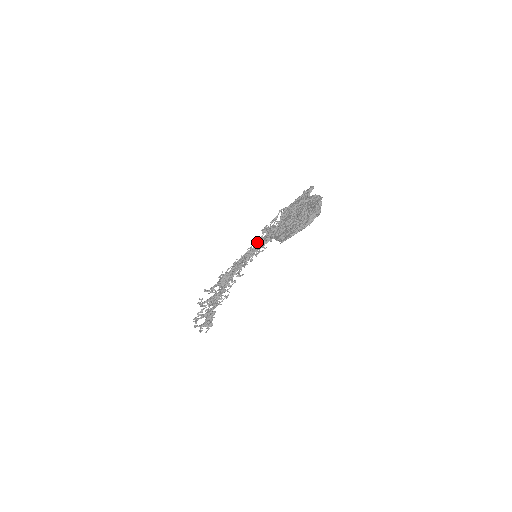
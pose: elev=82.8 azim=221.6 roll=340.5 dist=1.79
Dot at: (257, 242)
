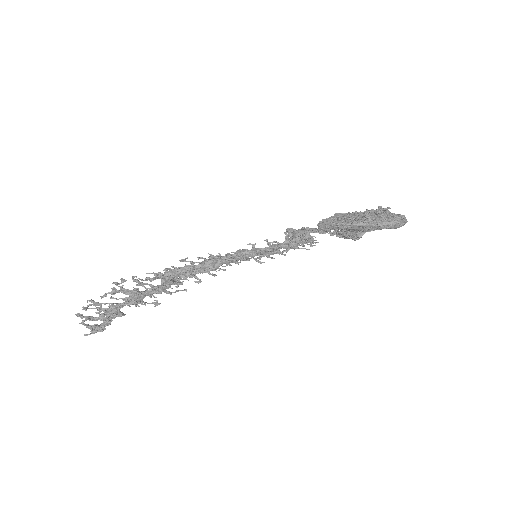
Dot at: occluded
